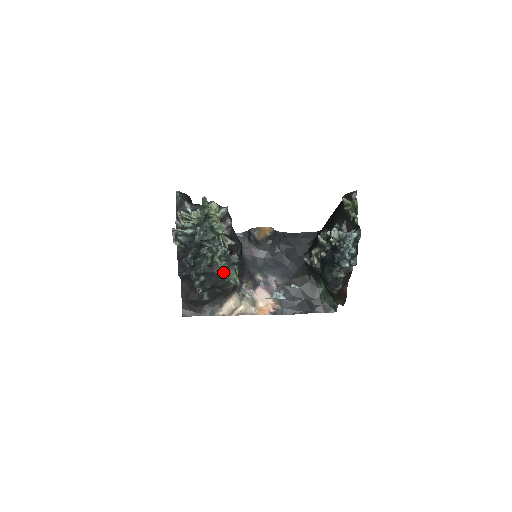
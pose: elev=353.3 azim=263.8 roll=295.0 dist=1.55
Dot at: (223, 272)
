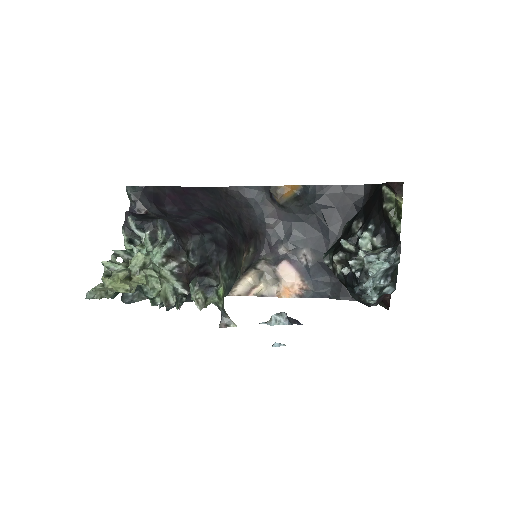
Dot at: occluded
